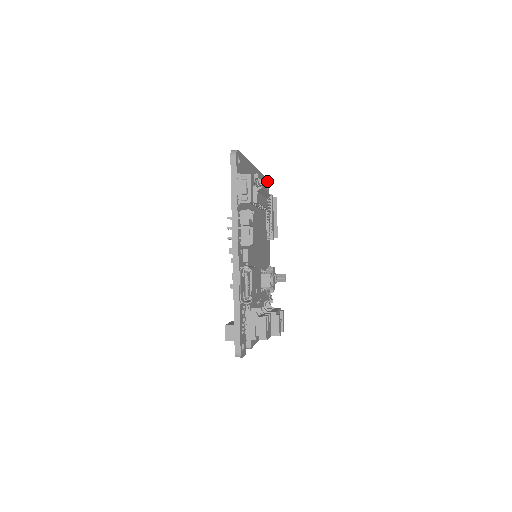
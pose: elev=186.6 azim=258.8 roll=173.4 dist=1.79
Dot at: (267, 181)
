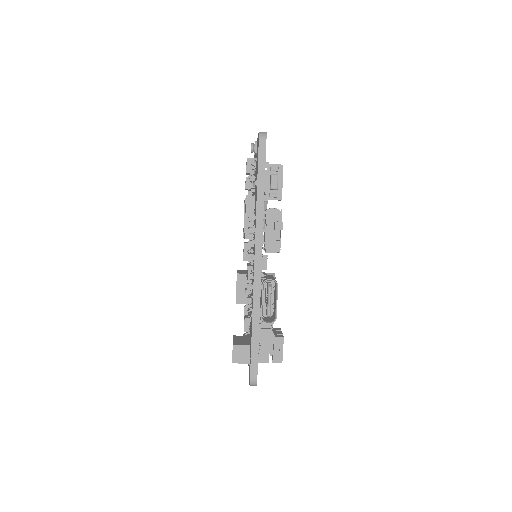
Dot at: occluded
